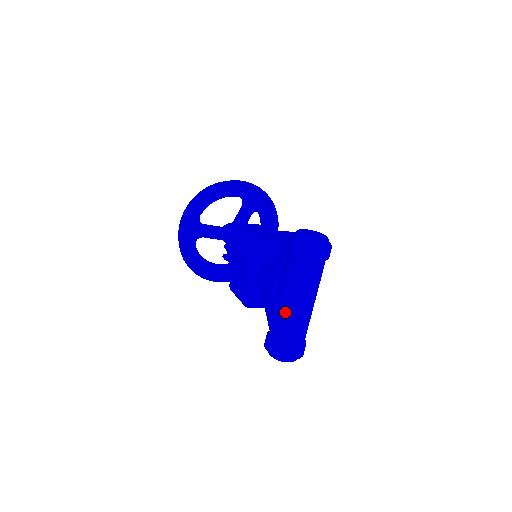
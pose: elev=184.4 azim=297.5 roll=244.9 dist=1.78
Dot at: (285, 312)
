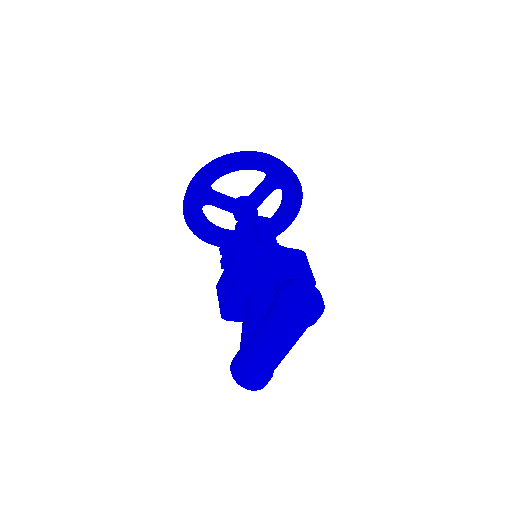
Dot at: (255, 353)
